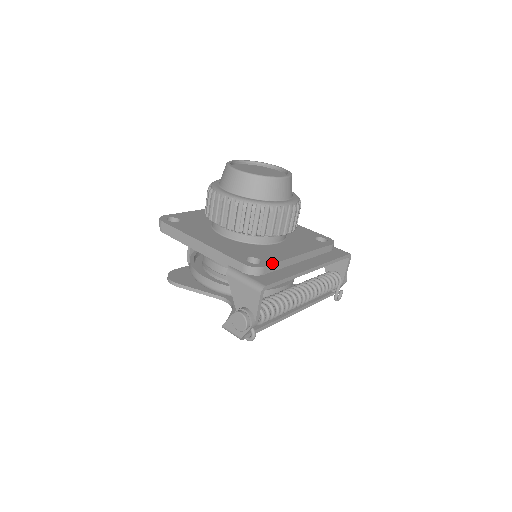
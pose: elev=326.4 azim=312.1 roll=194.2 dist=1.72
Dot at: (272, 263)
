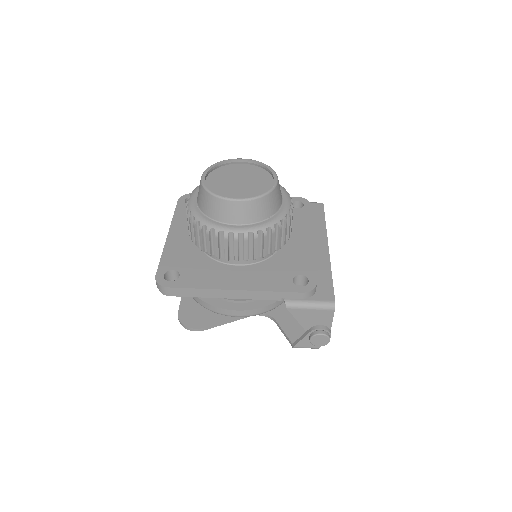
Dot at: (315, 272)
